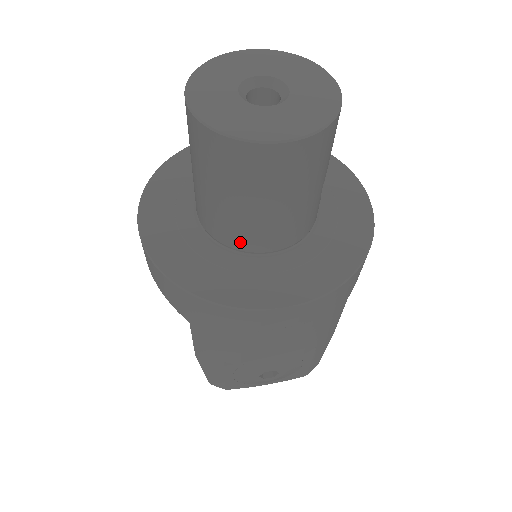
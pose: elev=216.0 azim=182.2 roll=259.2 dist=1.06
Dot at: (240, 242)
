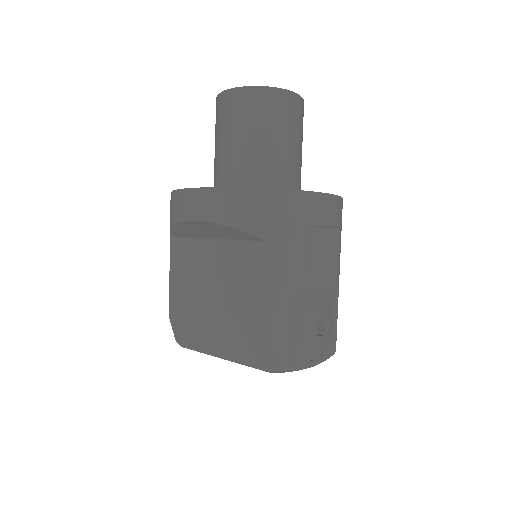
Dot at: (277, 180)
